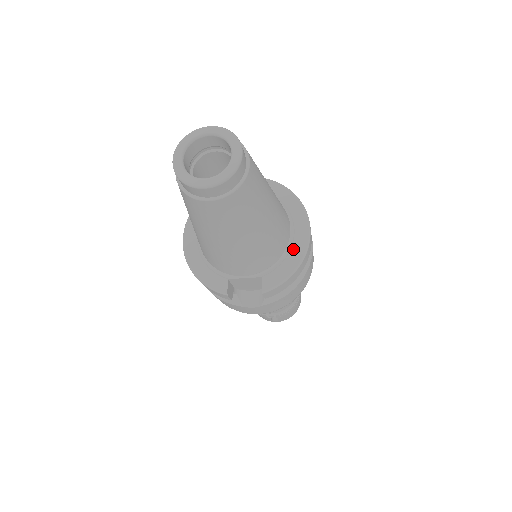
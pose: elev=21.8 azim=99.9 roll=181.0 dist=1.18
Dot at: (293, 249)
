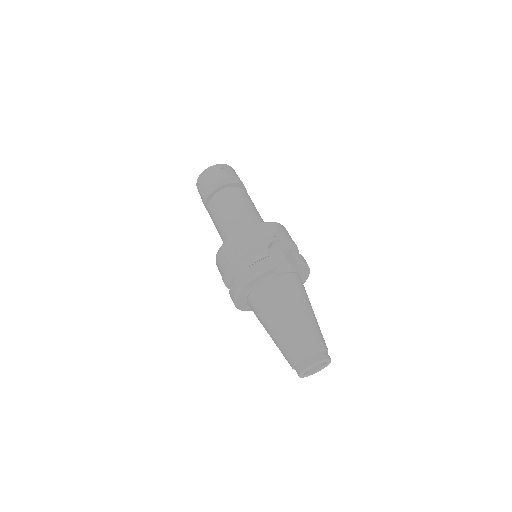
Dot at: occluded
